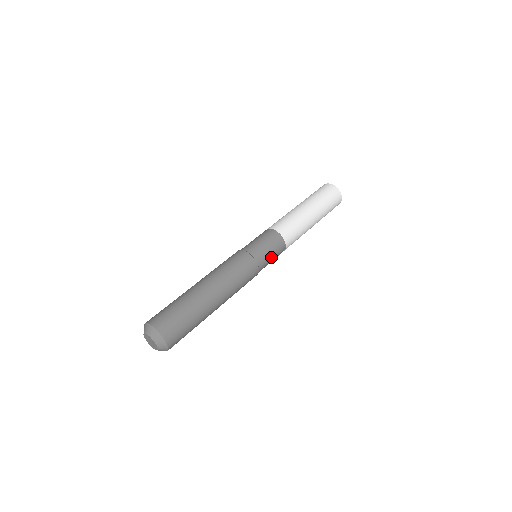
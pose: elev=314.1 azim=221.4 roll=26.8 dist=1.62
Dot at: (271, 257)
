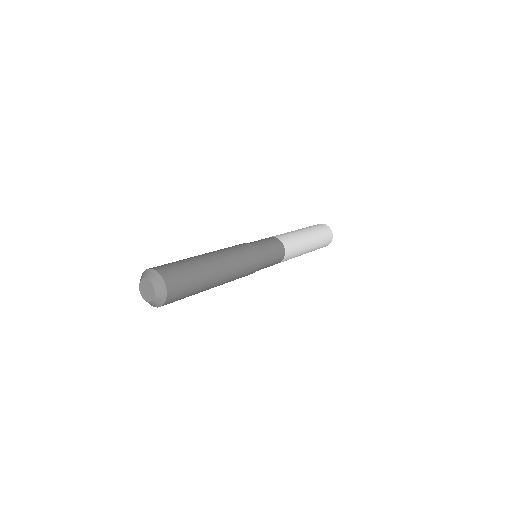
Dot at: (272, 255)
